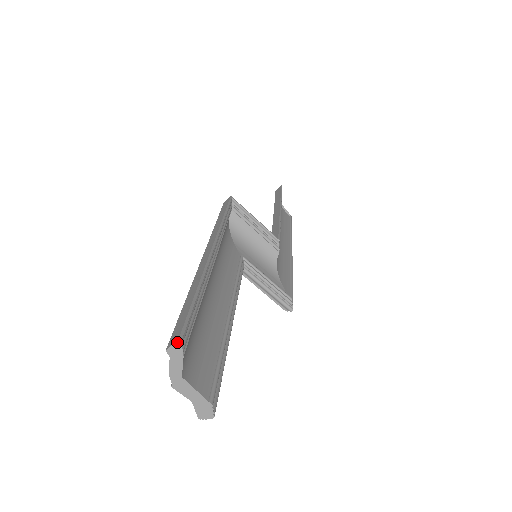
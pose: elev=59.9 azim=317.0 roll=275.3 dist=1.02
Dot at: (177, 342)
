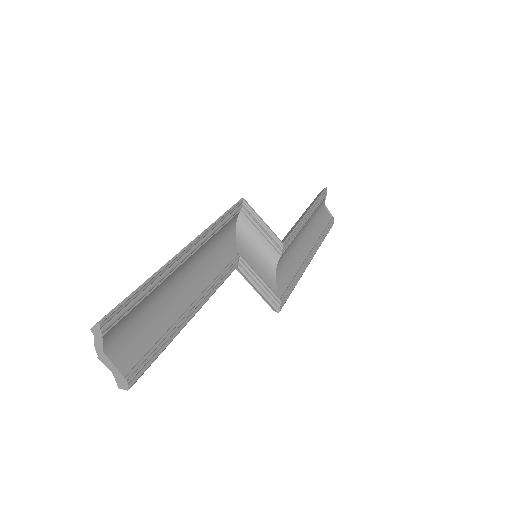
Dot at: (97, 325)
